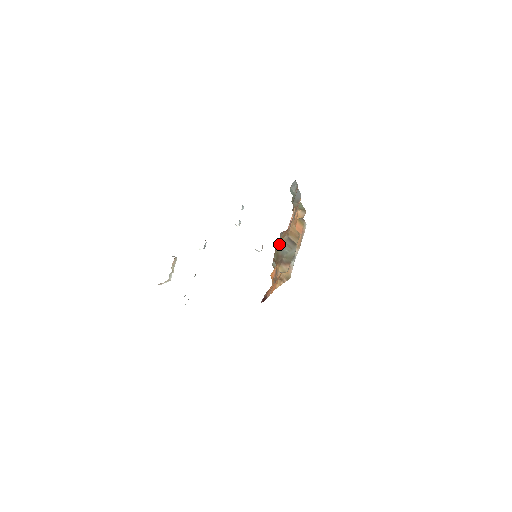
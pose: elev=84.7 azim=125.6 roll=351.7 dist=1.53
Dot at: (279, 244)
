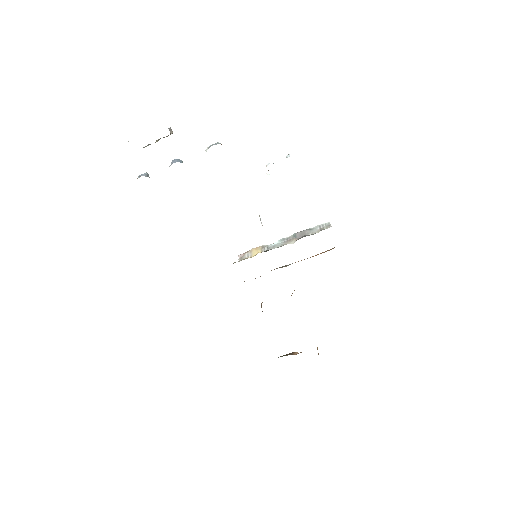
Dot at: occluded
